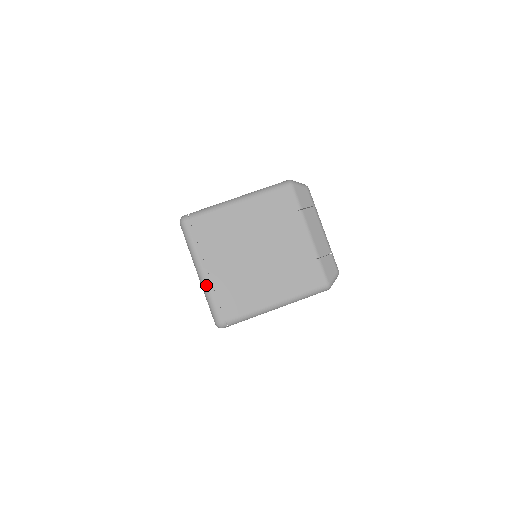
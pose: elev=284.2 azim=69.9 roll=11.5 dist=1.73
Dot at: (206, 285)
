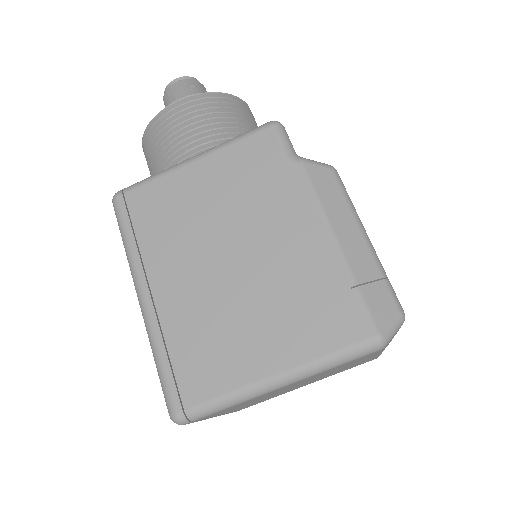
Dot at: occluded
